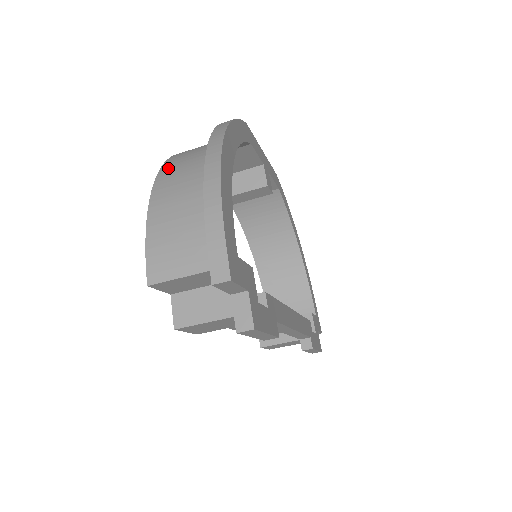
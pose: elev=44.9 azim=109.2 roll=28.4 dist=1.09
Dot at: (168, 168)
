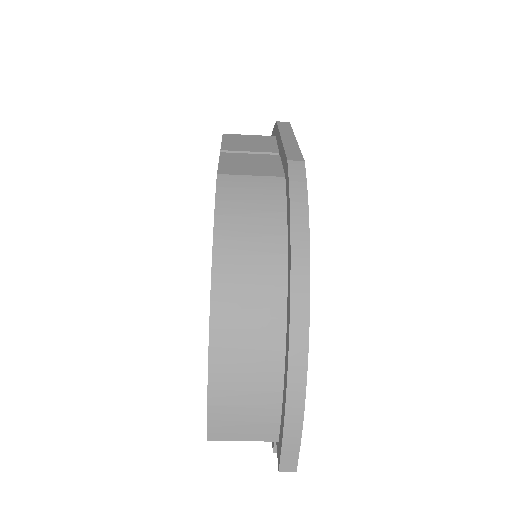
Dot at: (224, 292)
